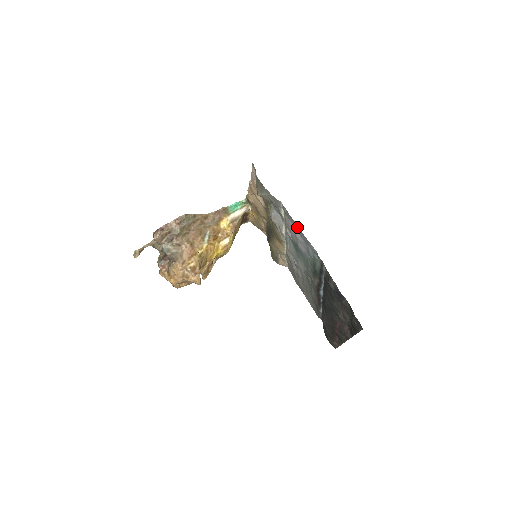
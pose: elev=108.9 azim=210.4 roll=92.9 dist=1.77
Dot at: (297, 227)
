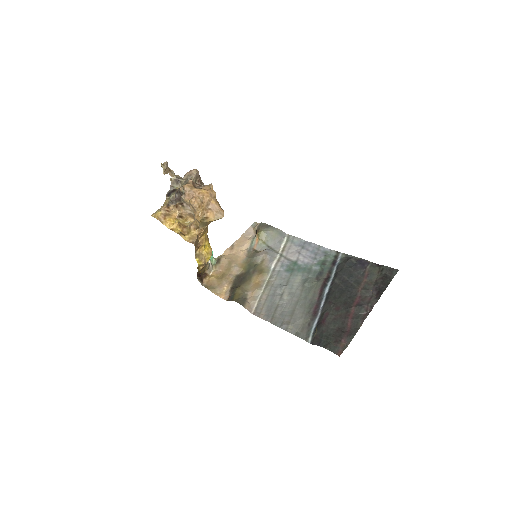
Dot at: (304, 244)
